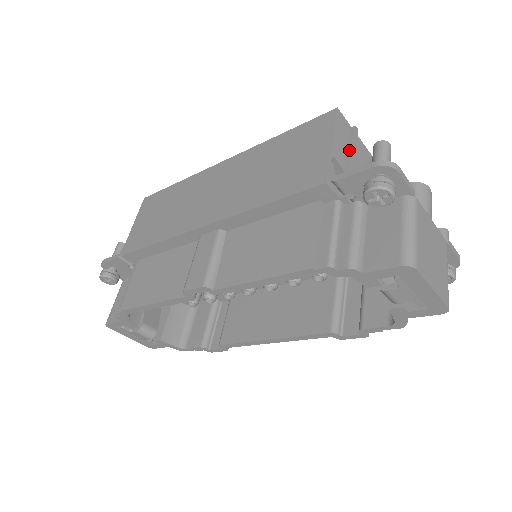
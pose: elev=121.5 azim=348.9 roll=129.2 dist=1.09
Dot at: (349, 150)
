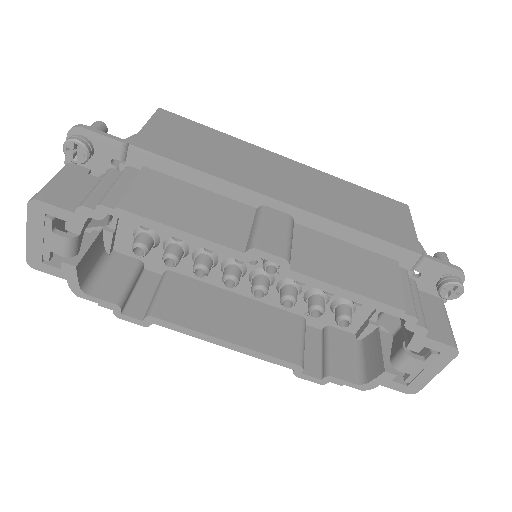
Dot at: occluded
